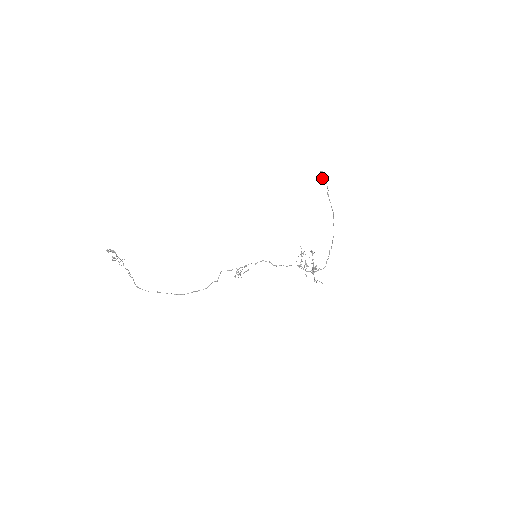
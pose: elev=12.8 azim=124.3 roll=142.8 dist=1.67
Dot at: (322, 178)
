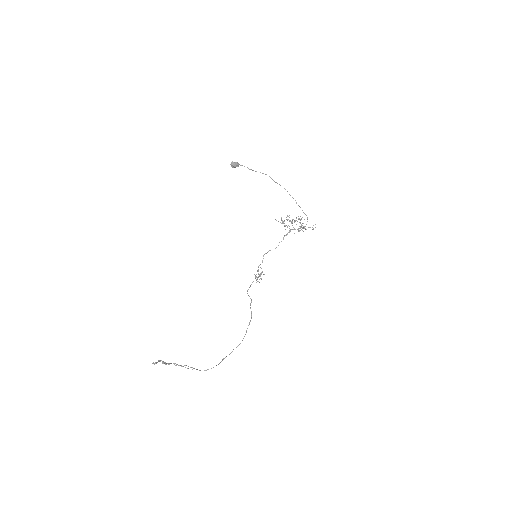
Dot at: occluded
